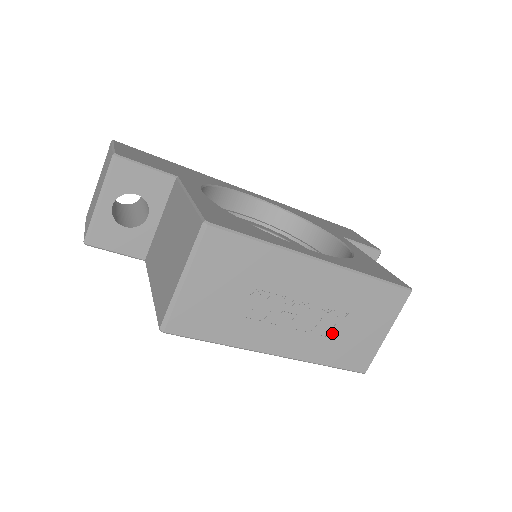
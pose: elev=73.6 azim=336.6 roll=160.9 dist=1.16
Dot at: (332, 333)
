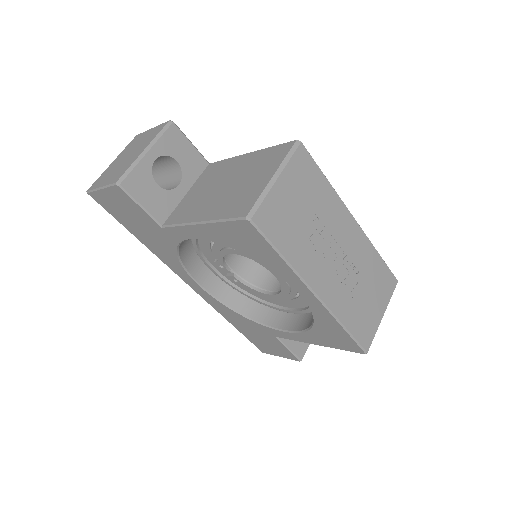
Dot at: (353, 294)
